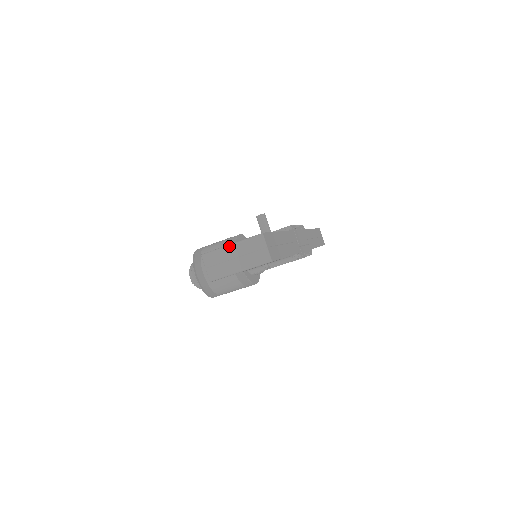
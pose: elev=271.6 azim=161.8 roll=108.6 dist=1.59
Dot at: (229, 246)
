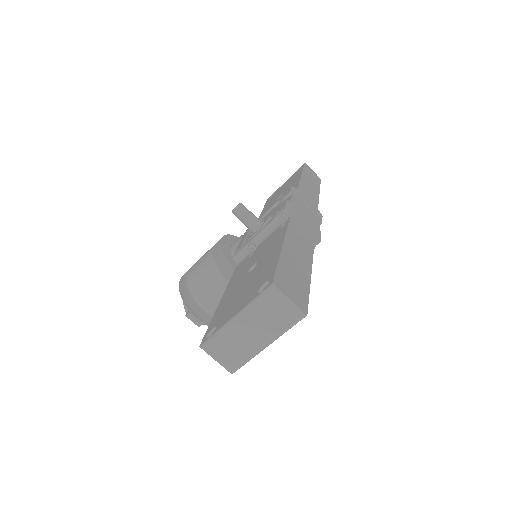
Dot at: (233, 321)
